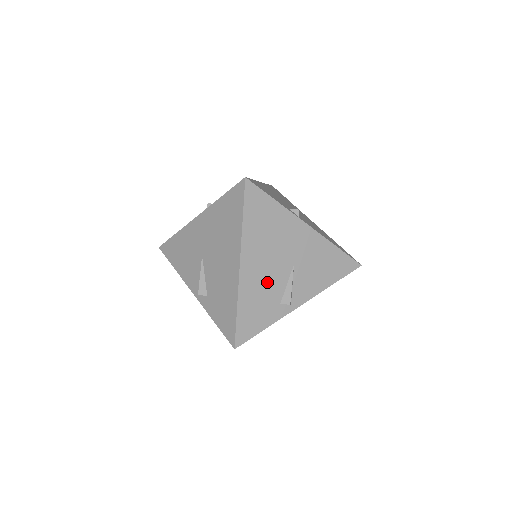
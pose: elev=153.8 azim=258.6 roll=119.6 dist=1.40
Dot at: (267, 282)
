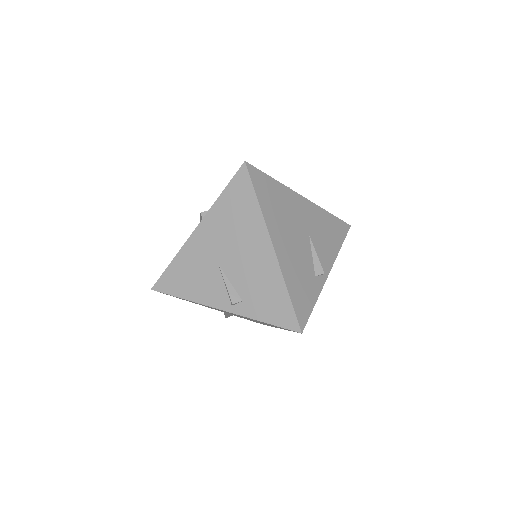
Dot at: (298, 258)
